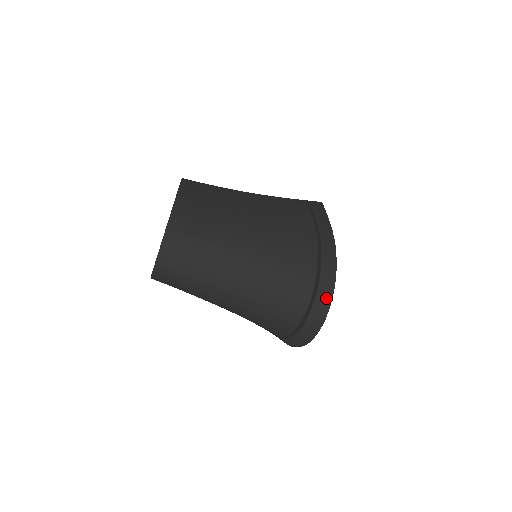
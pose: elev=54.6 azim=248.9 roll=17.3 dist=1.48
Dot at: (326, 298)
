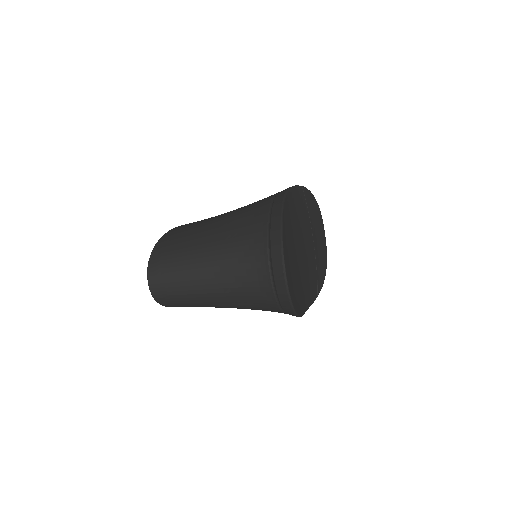
Dot at: (278, 256)
